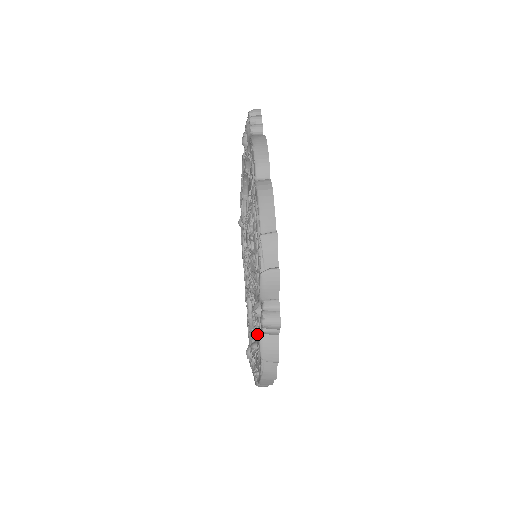
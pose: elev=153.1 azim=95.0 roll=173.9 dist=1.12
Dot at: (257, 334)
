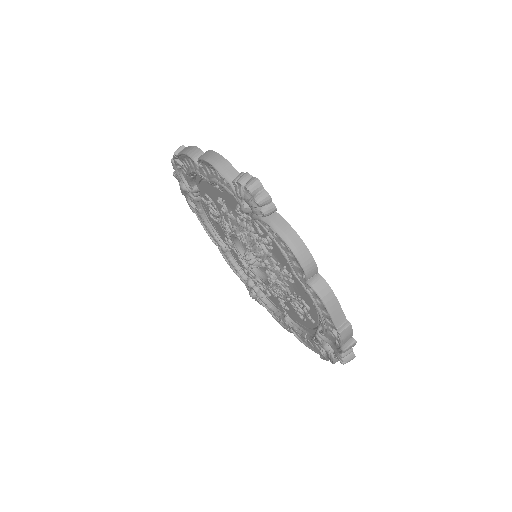
Dot at: (269, 296)
